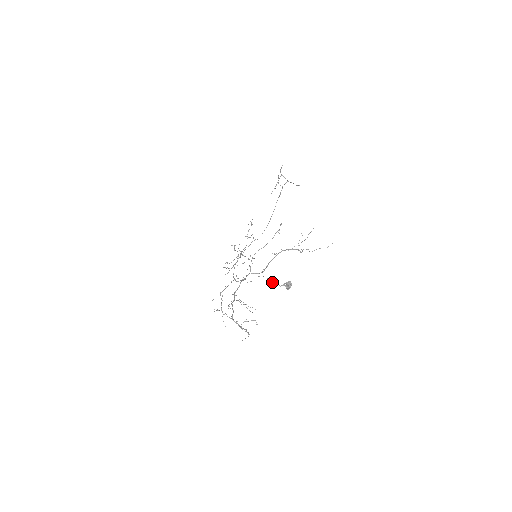
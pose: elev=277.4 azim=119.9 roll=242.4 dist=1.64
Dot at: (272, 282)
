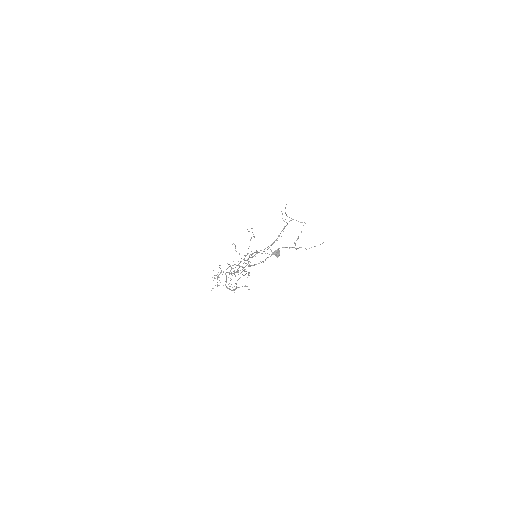
Dot at: occluded
